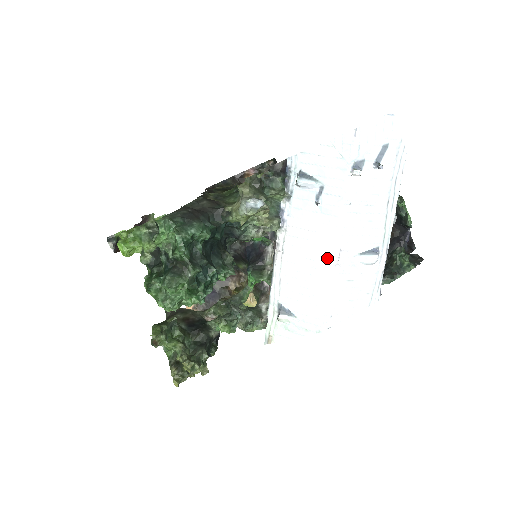
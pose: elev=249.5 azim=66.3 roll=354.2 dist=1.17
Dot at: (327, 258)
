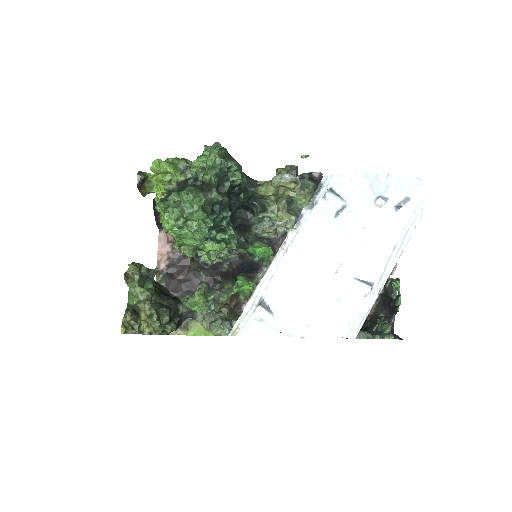
Dot at: (327, 266)
